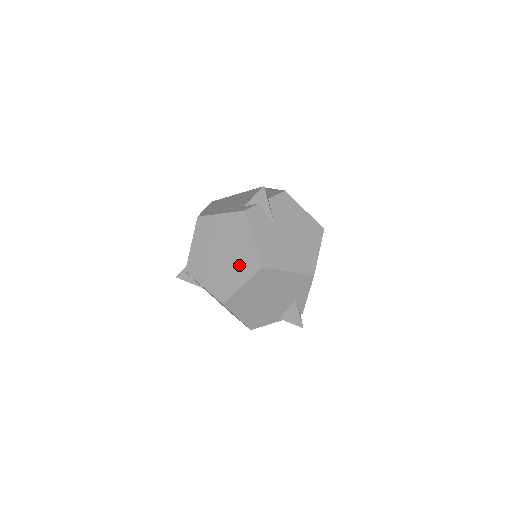
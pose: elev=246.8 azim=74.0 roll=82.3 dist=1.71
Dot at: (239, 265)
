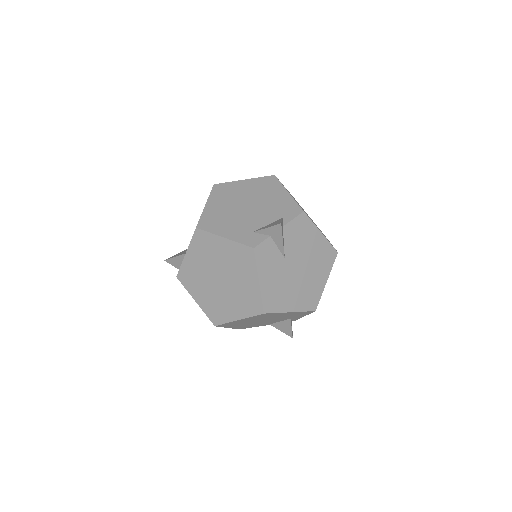
Dot at: (238, 299)
